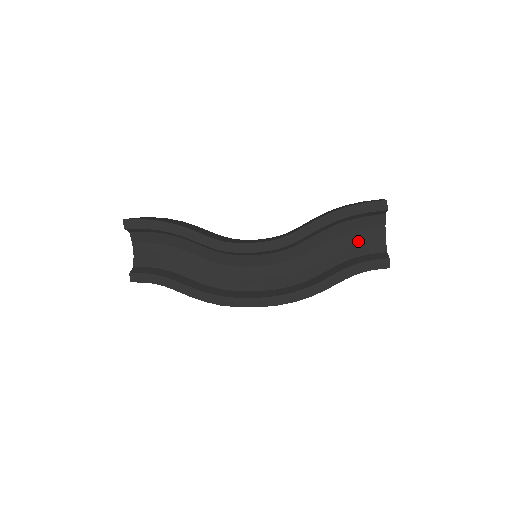
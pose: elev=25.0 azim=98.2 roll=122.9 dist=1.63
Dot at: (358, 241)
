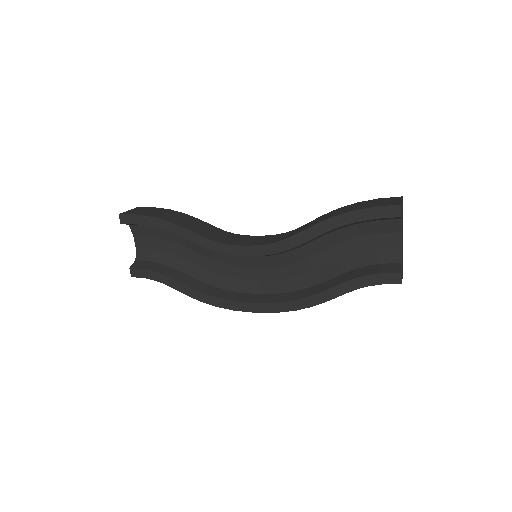
Dot at: (369, 247)
